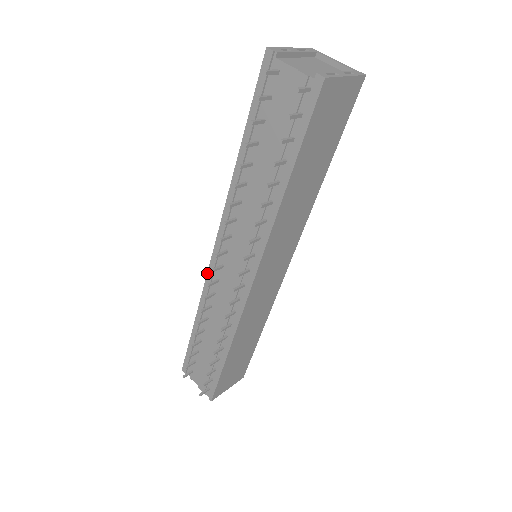
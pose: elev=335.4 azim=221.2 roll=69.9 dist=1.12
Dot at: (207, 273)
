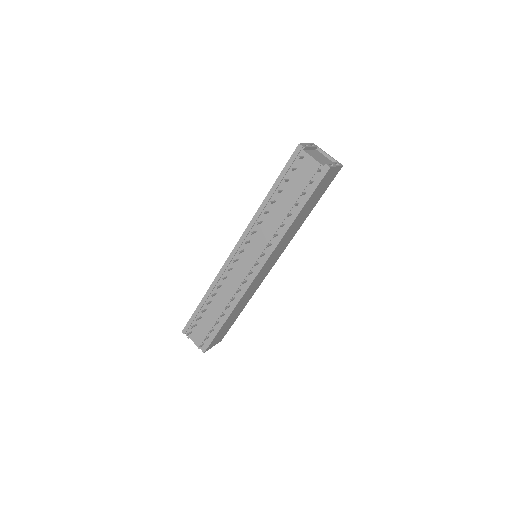
Dot at: (224, 263)
